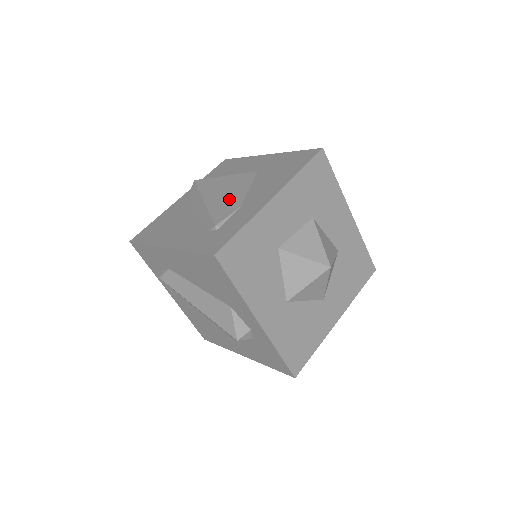
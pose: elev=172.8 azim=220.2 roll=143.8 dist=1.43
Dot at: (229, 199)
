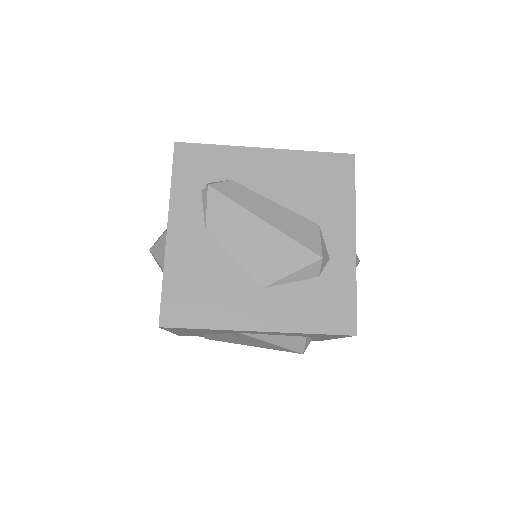
Dot at: occluded
